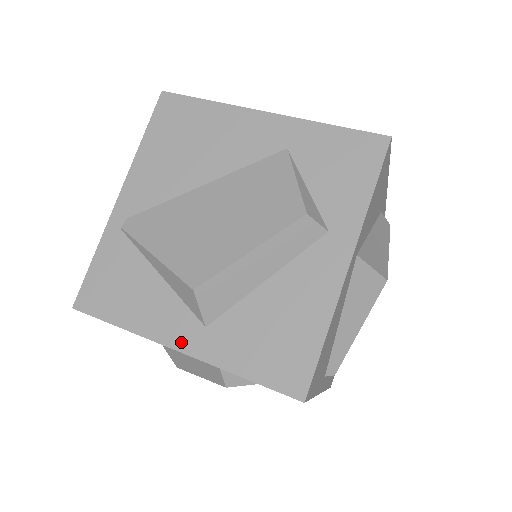
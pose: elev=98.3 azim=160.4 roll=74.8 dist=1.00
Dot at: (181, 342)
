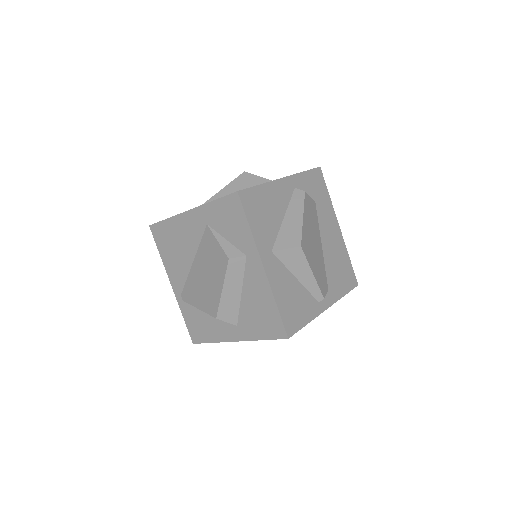
Dot at: (234, 337)
